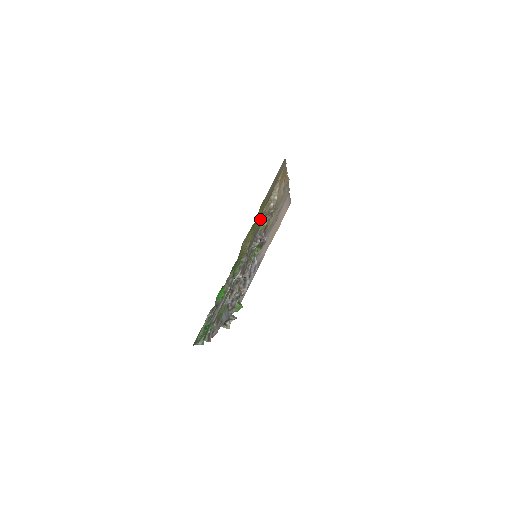
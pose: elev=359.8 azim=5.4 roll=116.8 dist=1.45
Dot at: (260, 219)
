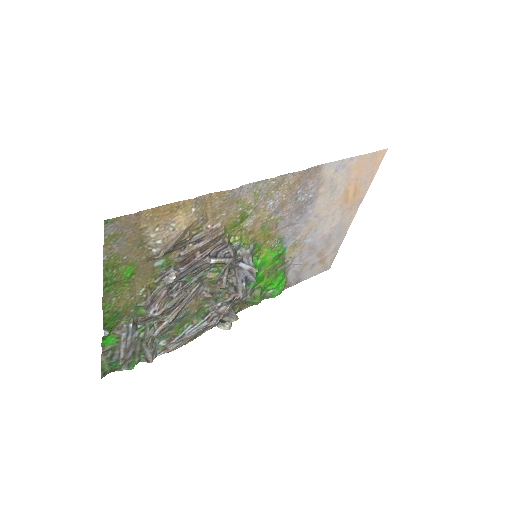
Dot at: (154, 262)
